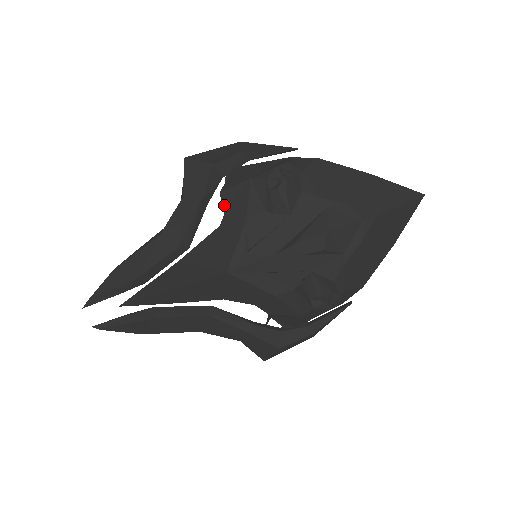
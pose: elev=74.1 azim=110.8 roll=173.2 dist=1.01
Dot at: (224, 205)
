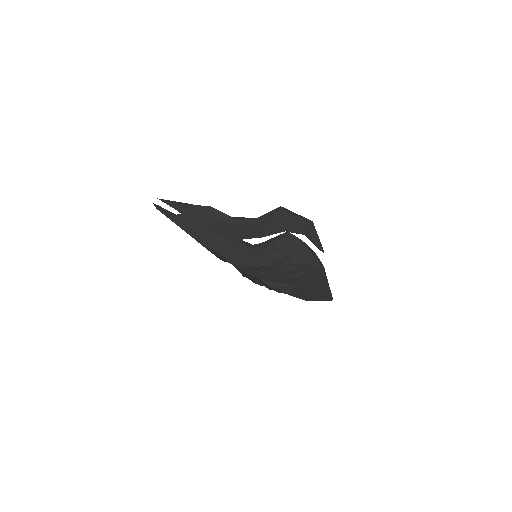
Dot at: (268, 247)
